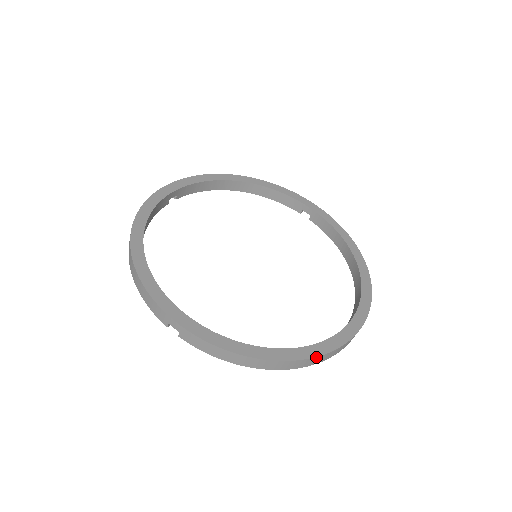
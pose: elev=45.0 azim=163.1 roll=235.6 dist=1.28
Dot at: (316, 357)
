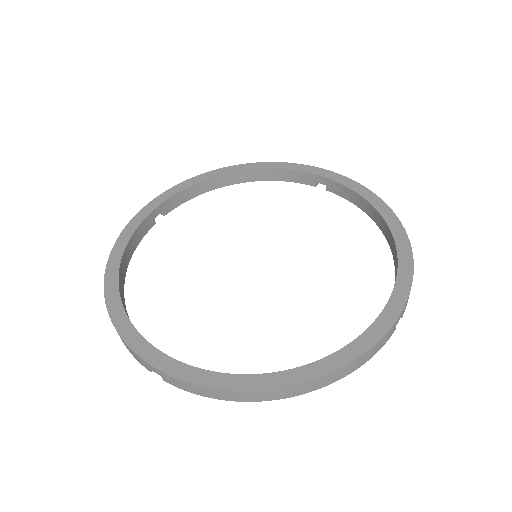
Dot at: (335, 371)
